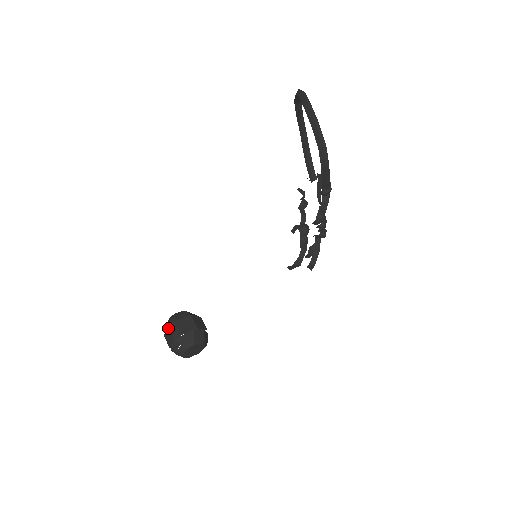
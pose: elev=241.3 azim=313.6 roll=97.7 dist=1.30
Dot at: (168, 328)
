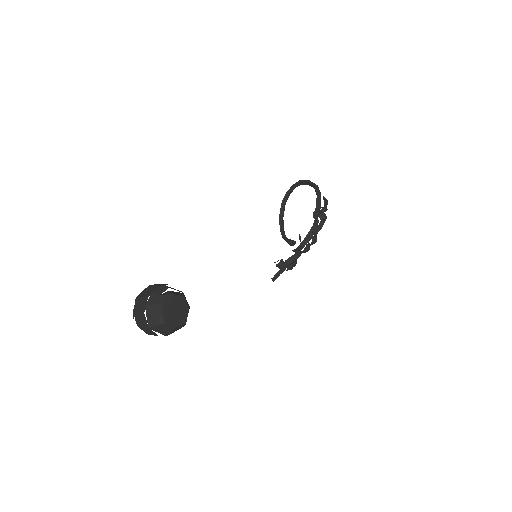
Dot at: (150, 285)
